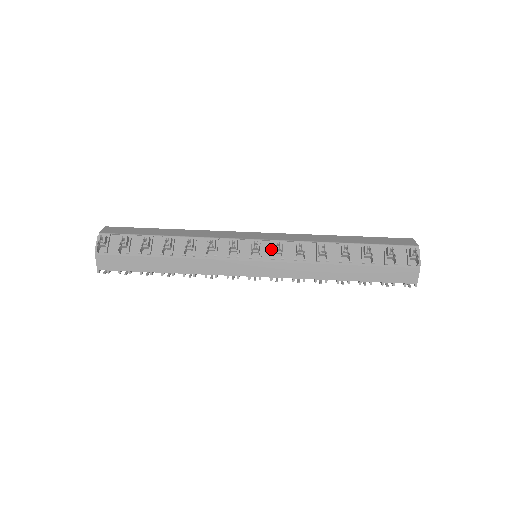
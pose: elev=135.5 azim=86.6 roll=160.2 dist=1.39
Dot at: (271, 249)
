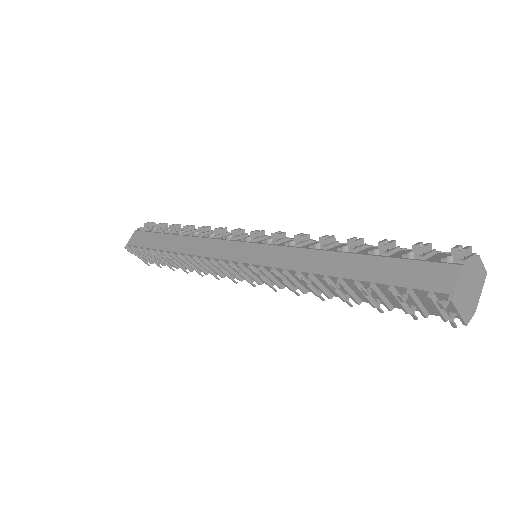
Dot at: occluded
